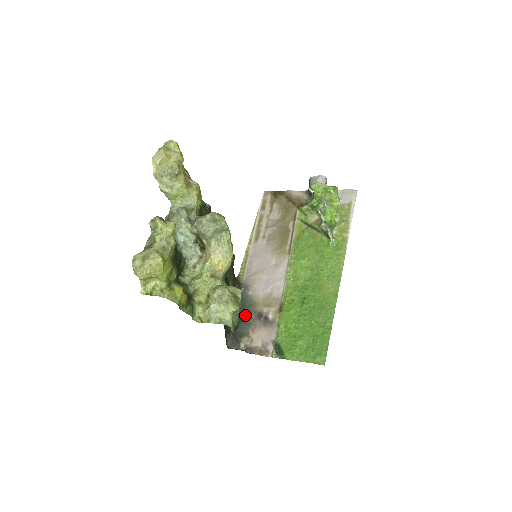
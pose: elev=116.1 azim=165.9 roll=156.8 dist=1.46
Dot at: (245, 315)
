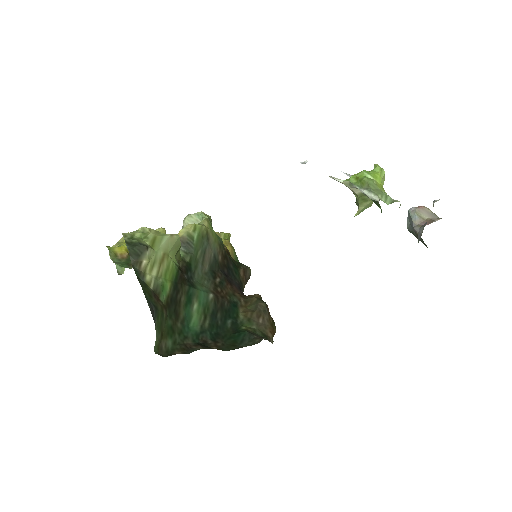
Dot at: occluded
